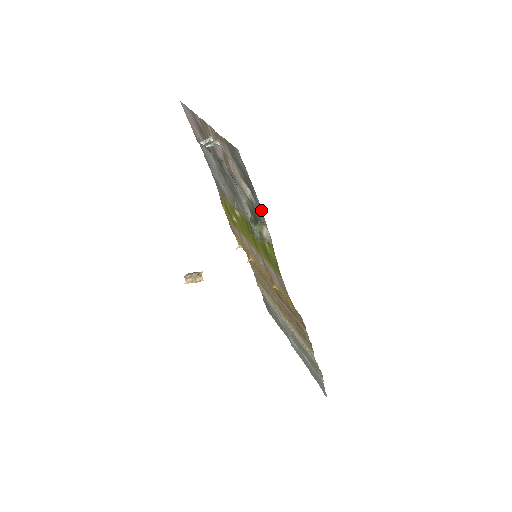
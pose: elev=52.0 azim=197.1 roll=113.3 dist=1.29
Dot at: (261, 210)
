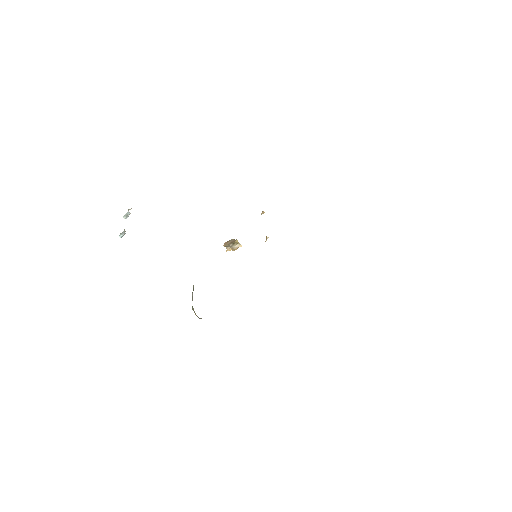
Dot at: occluded
